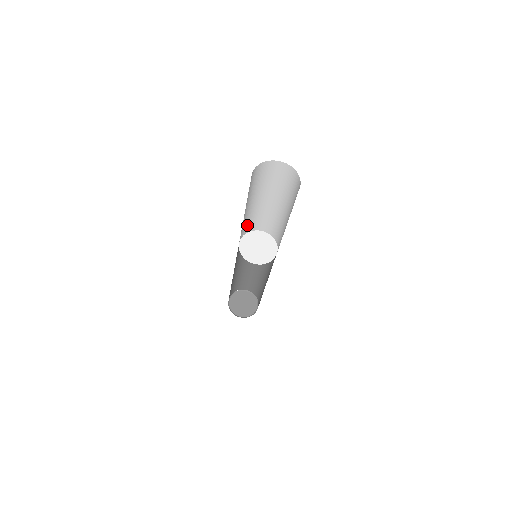
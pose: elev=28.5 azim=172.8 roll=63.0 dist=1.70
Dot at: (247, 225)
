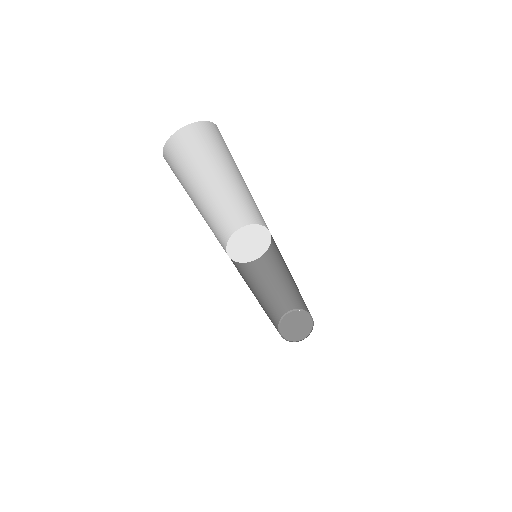
Dot at: (236, 215)
